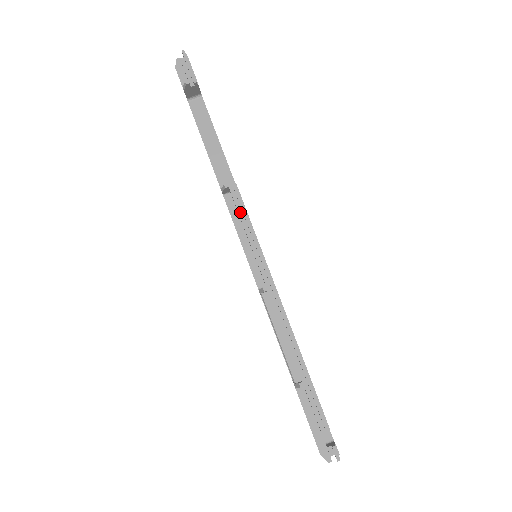
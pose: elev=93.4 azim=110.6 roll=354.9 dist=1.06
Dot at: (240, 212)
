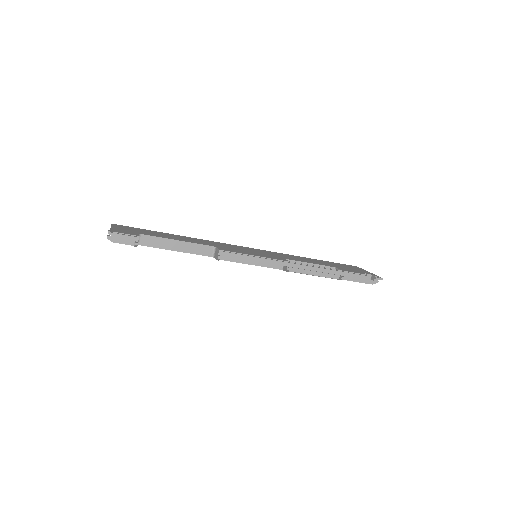
Dot at: (237, 257)
